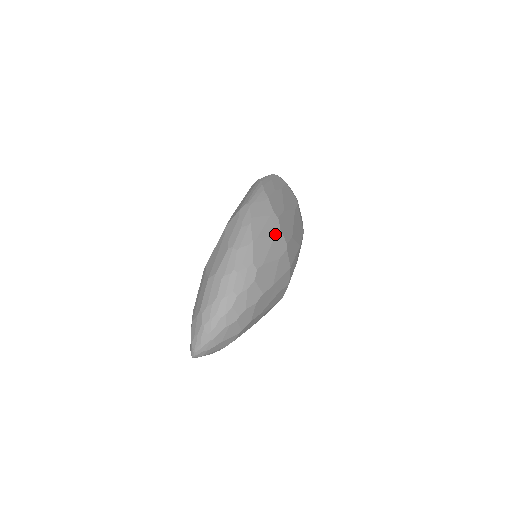
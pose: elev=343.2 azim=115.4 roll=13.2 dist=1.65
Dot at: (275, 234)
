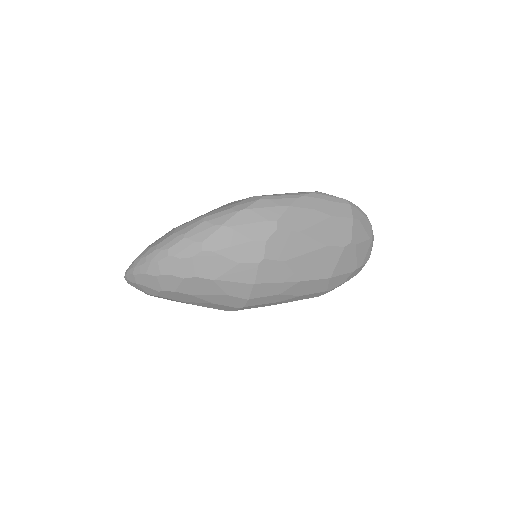
Dot at: (255, 239)
